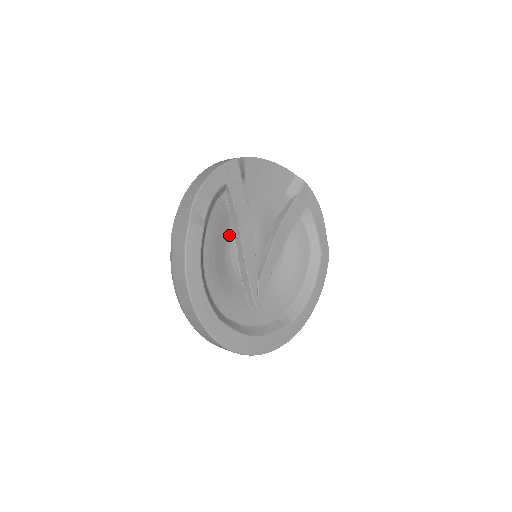
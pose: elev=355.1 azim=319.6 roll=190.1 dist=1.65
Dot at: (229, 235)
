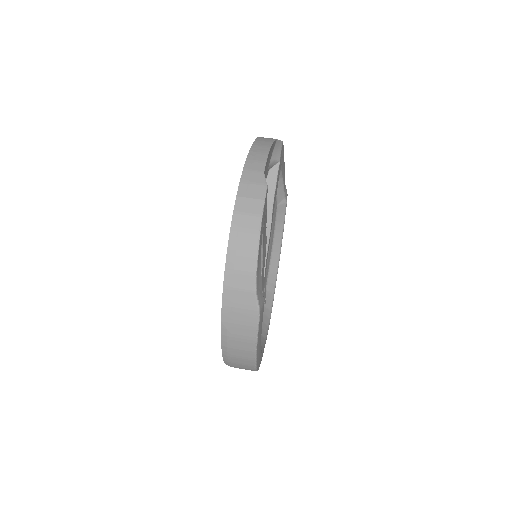
Dot at: occluded
